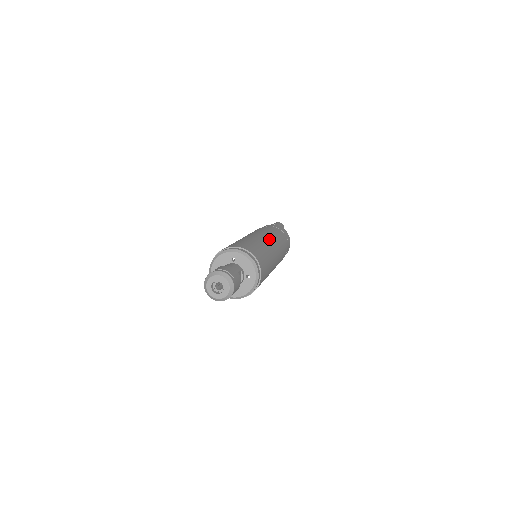
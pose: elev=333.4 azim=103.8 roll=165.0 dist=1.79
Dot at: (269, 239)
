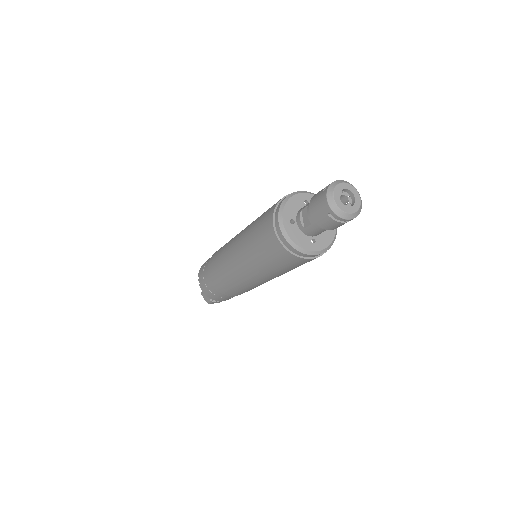
Dot at: occluded
